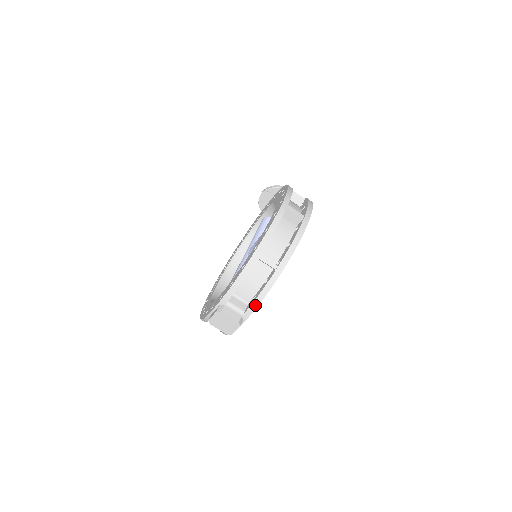
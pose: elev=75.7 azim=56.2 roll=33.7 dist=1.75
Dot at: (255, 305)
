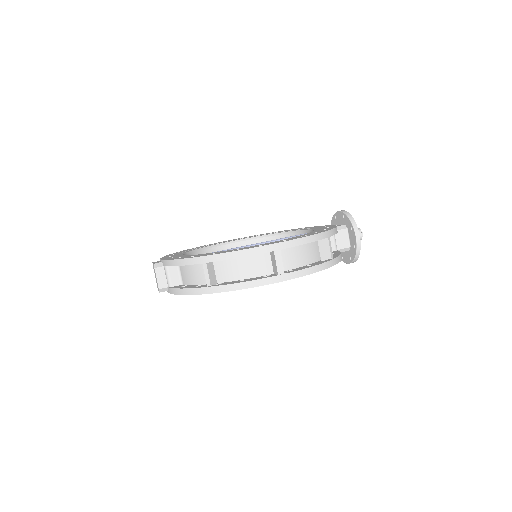
Dot at: (176, 292)
